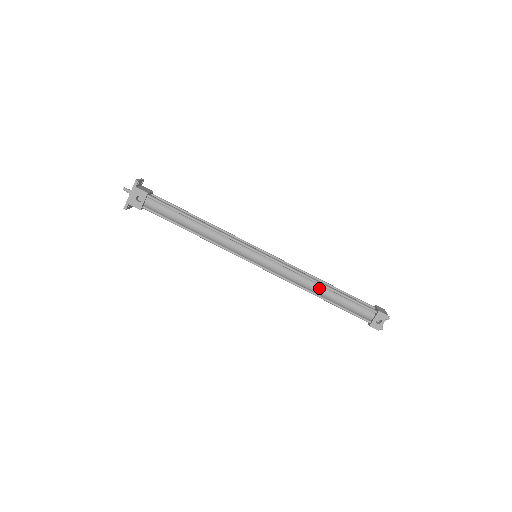
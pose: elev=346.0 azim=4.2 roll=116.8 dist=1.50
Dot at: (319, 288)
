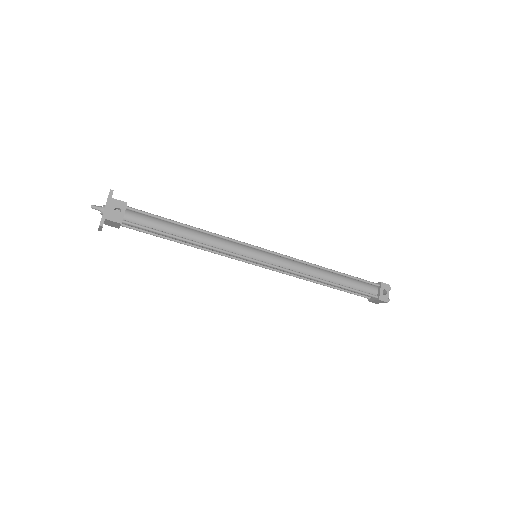
Dot at: (325, 273)
